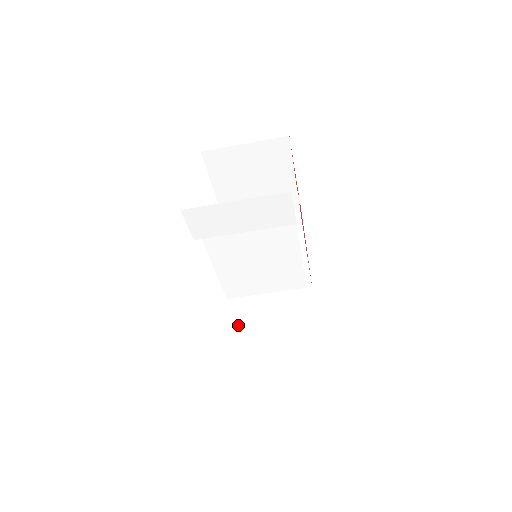
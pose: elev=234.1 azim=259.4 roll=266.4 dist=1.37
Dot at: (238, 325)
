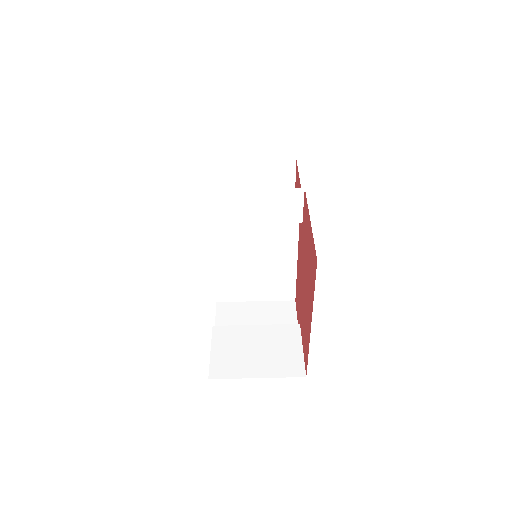
Dot at: occluded
